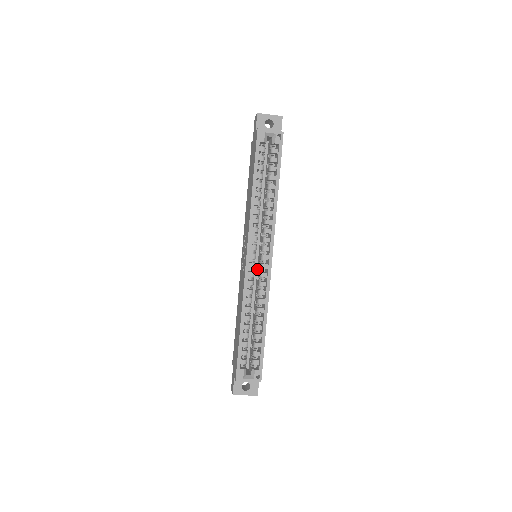
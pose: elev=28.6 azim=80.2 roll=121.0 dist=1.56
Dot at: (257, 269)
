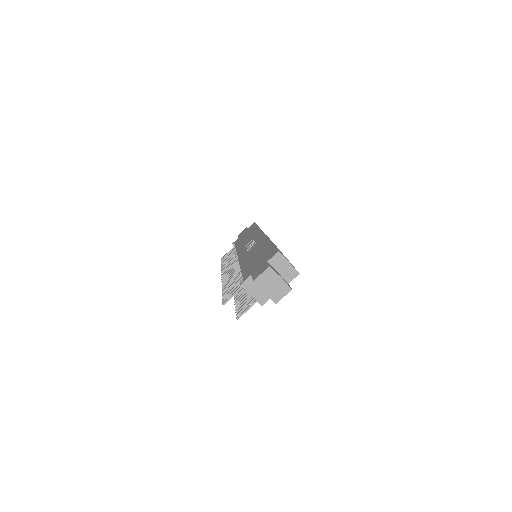
Dot at: occluded
